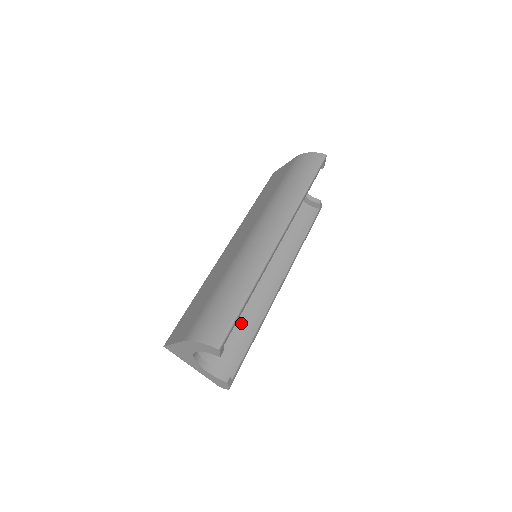
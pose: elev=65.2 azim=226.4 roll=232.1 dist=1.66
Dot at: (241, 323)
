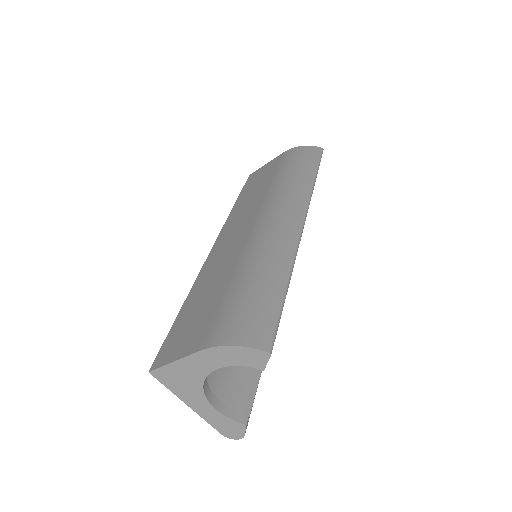
Dot at: occluded
